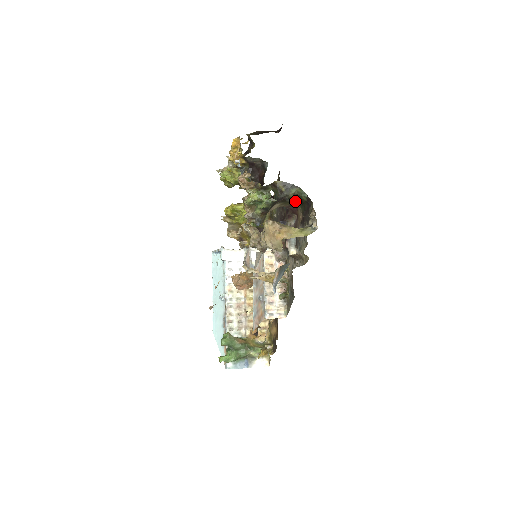
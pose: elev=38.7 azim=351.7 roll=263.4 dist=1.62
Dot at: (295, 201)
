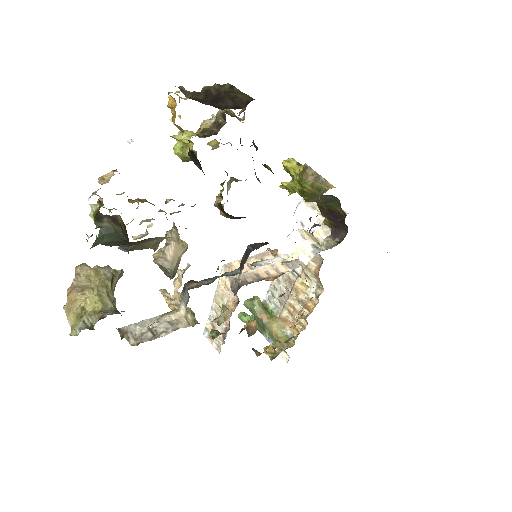
Dot at: occluded
